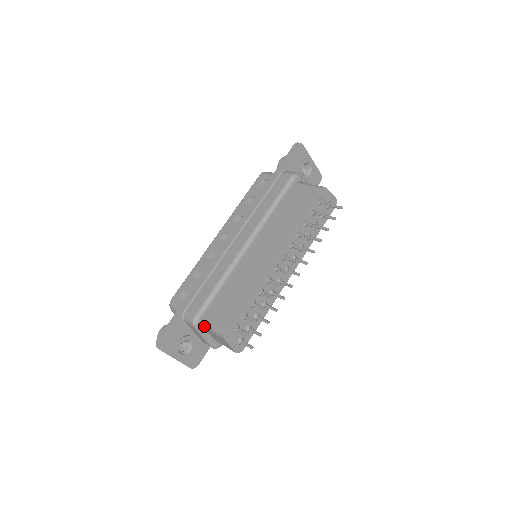
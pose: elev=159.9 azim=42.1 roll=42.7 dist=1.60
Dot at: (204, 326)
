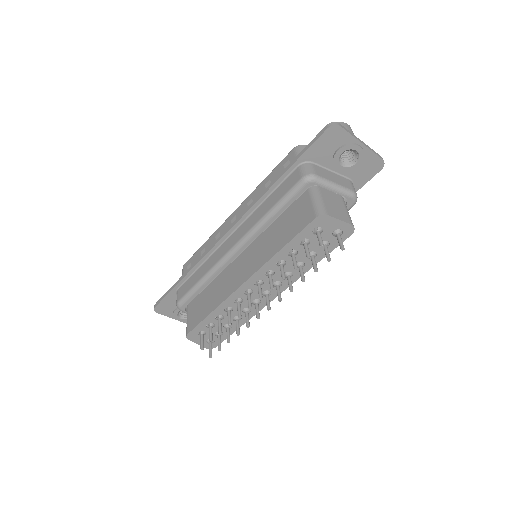
Dot at: occluded
